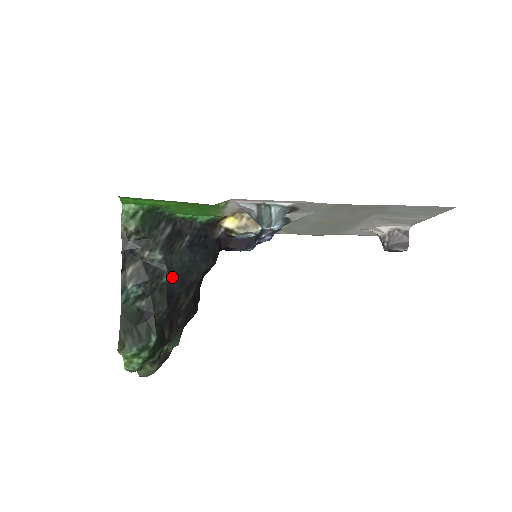
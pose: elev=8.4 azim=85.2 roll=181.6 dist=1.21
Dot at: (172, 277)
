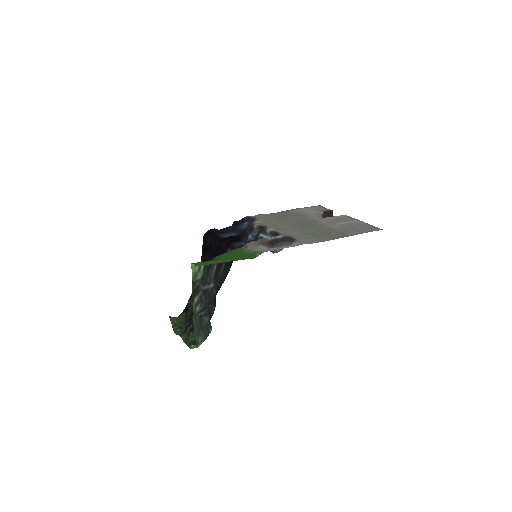
Dot at: (216, 291)
